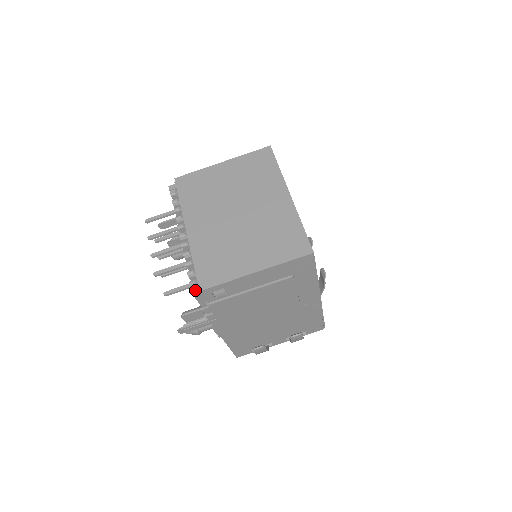
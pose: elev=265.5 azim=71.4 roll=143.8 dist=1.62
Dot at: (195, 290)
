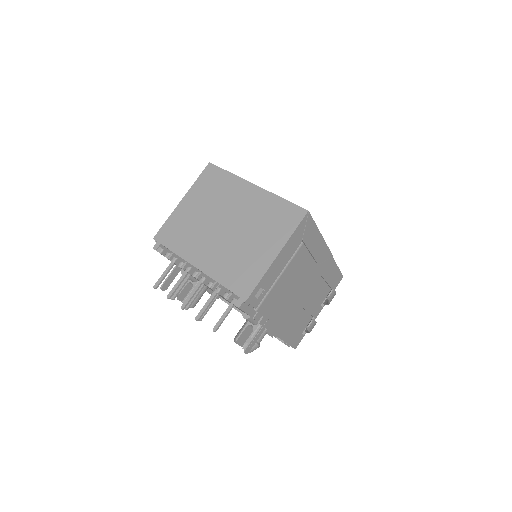
Dot at: (241, 304)
